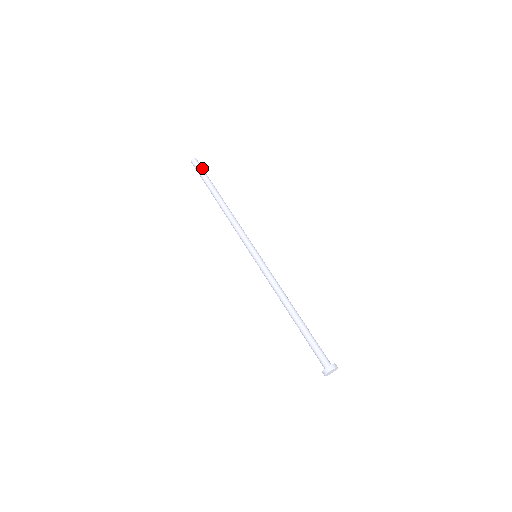
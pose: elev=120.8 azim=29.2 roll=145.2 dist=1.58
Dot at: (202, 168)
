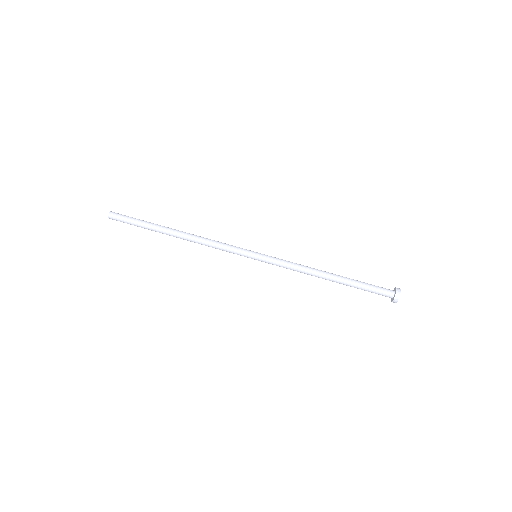
Dot at: (125, 218)
